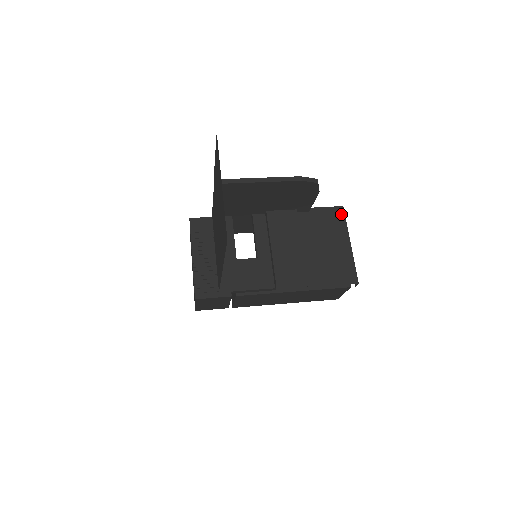
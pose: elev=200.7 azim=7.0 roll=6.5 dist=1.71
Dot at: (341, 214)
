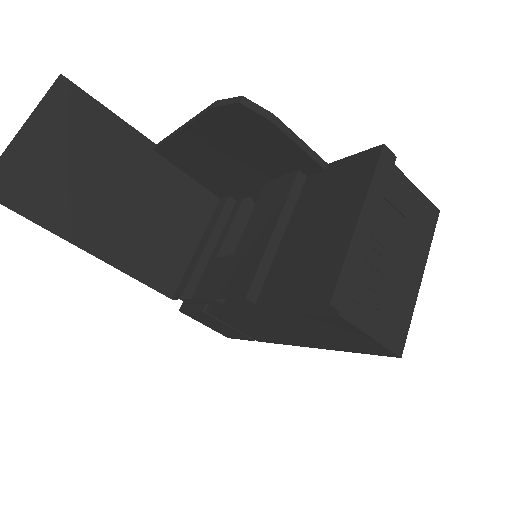
Dot at: (372, 161)
